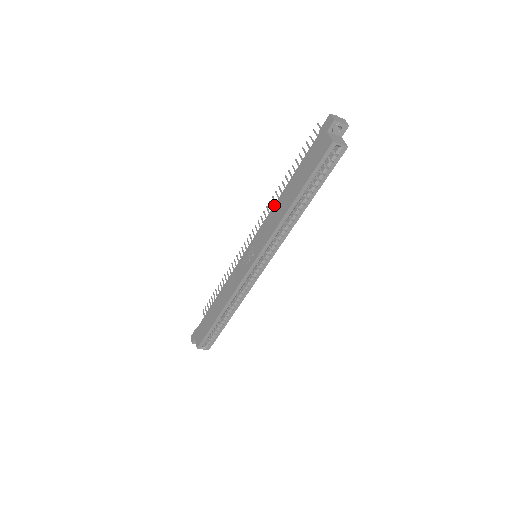
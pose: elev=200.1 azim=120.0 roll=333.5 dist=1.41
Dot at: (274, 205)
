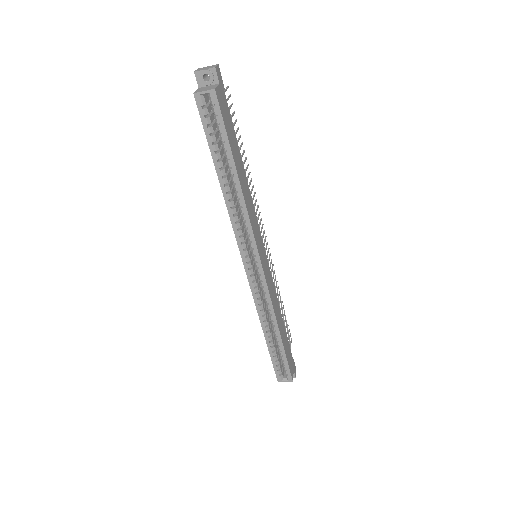
Dot at: occluded
